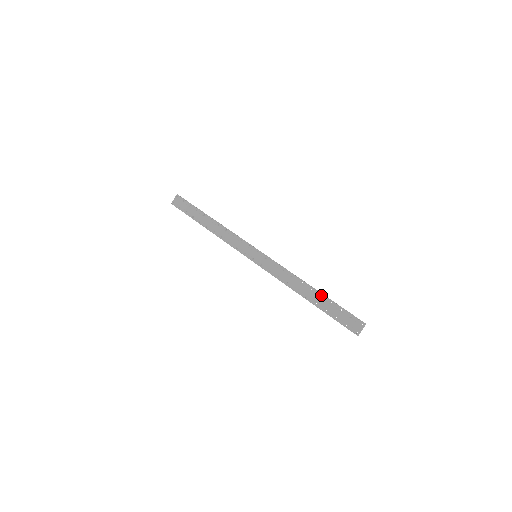
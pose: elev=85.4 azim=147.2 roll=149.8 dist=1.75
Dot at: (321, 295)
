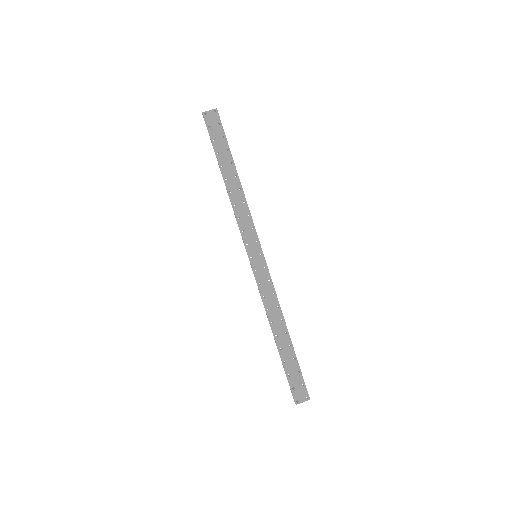
Dot at: (290, 344)
